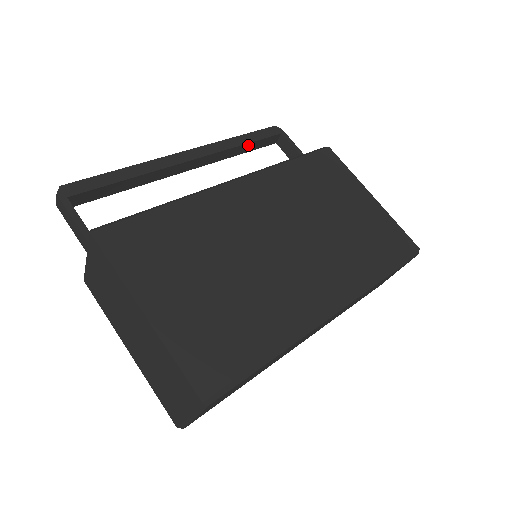
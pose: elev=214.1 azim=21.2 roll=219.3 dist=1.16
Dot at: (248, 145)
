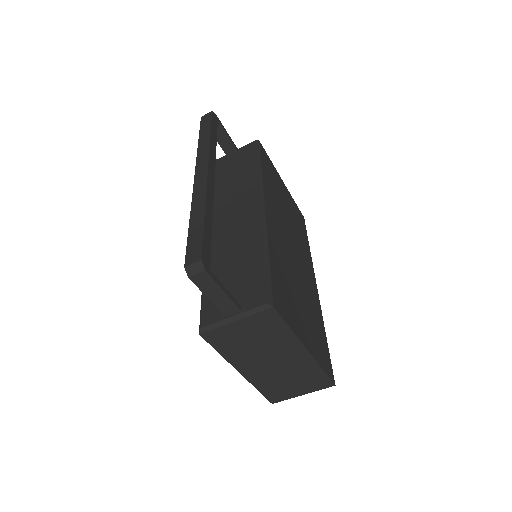
Dot at: occluded
